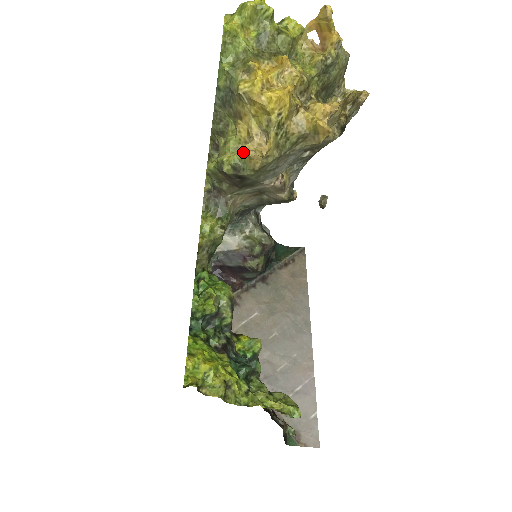
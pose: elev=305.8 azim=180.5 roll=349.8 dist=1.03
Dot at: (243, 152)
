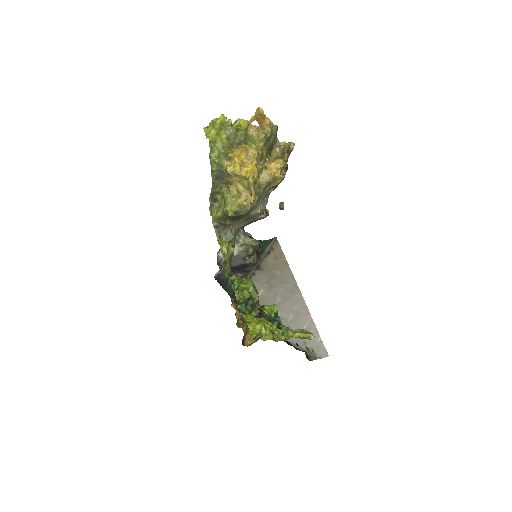
Dot at: (239, 203)
